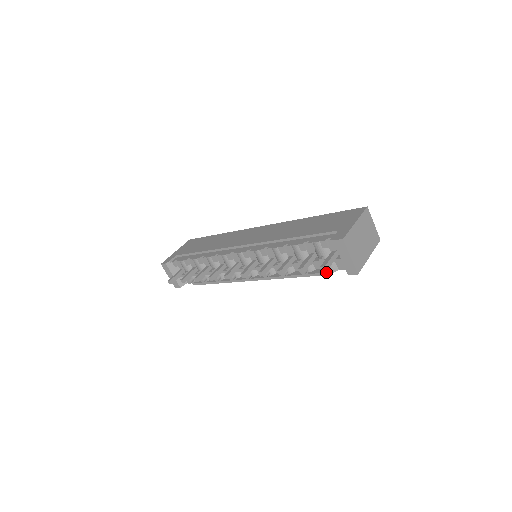
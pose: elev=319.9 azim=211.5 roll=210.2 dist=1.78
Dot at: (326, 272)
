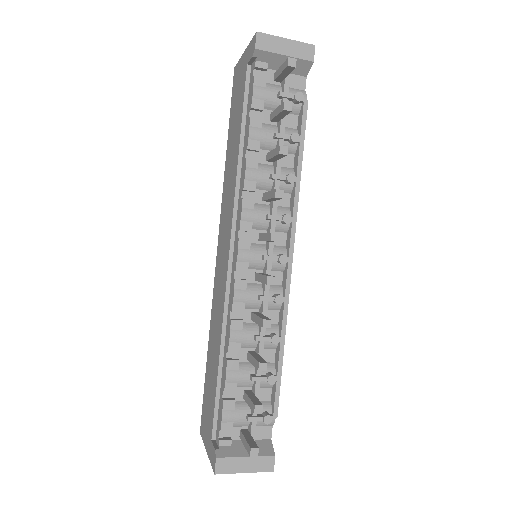
Dot at: (302, 95)
